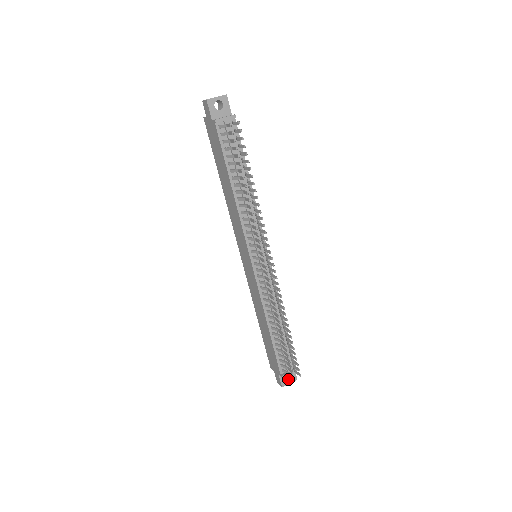
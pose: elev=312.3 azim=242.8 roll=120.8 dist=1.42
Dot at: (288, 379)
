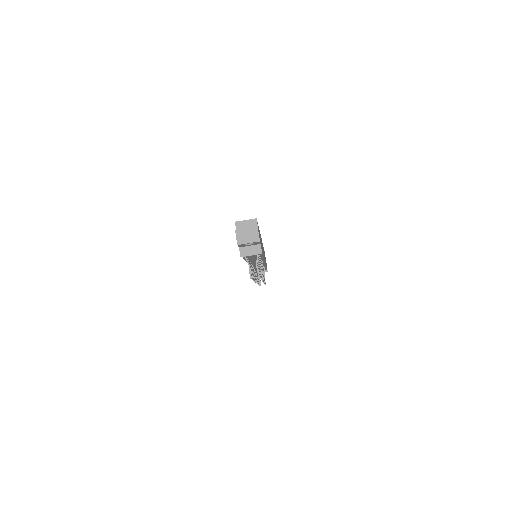
Dot at: occluded
